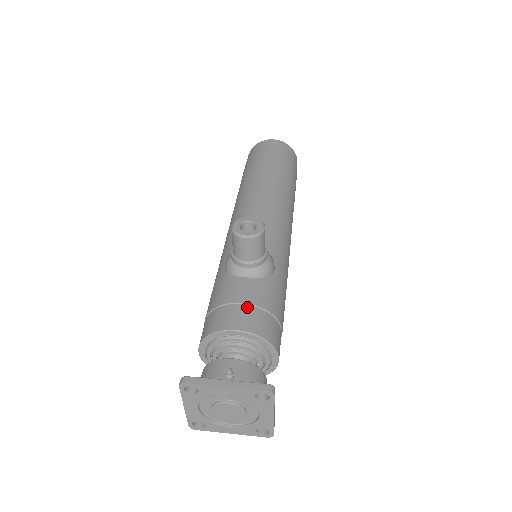
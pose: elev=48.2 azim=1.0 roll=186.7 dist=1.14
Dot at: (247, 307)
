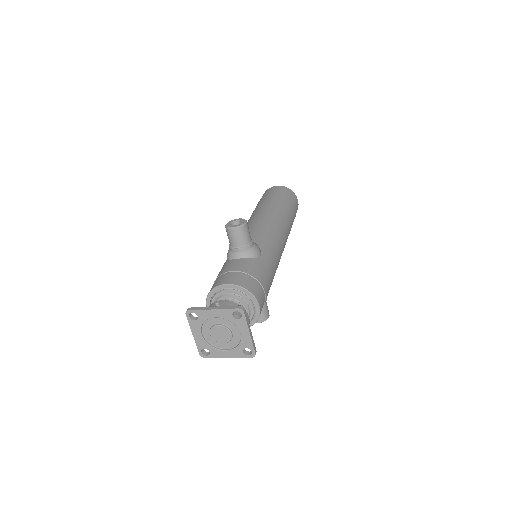
Dot at: (236, 273)
